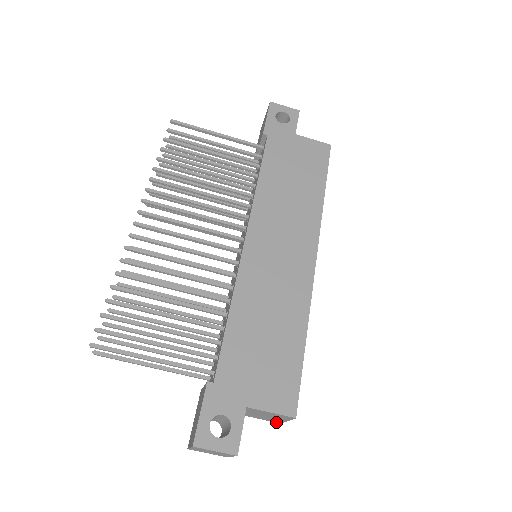
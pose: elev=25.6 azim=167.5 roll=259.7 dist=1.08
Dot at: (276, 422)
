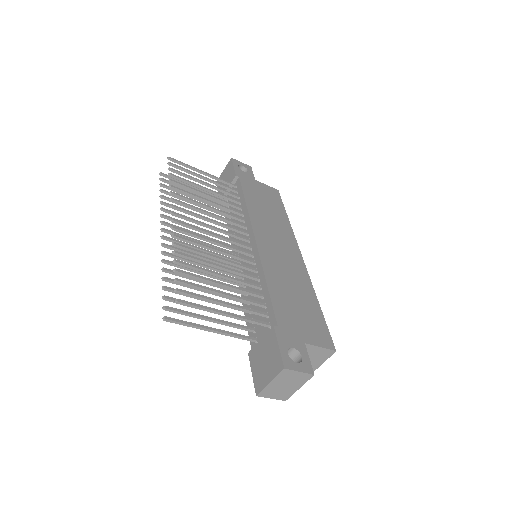
Dot at: occluded
